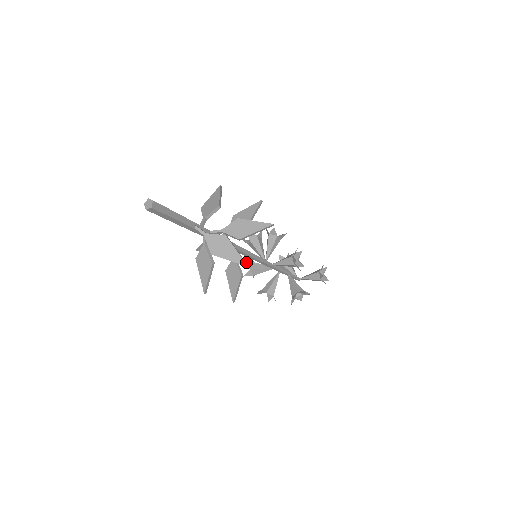
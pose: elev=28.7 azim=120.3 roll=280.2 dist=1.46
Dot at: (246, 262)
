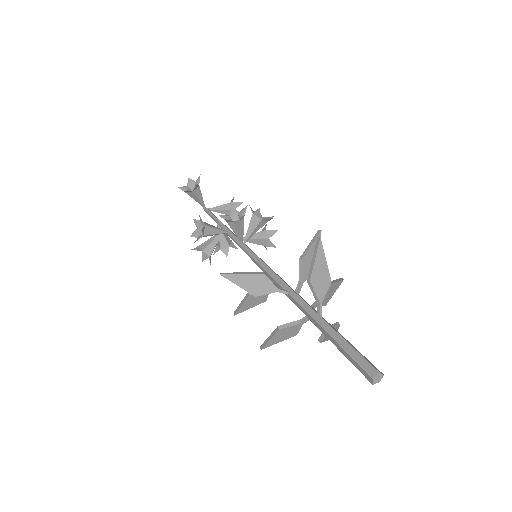
Dot at: (202, 229)
